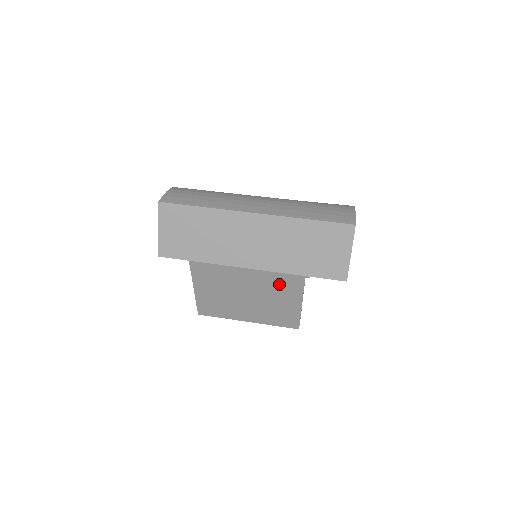
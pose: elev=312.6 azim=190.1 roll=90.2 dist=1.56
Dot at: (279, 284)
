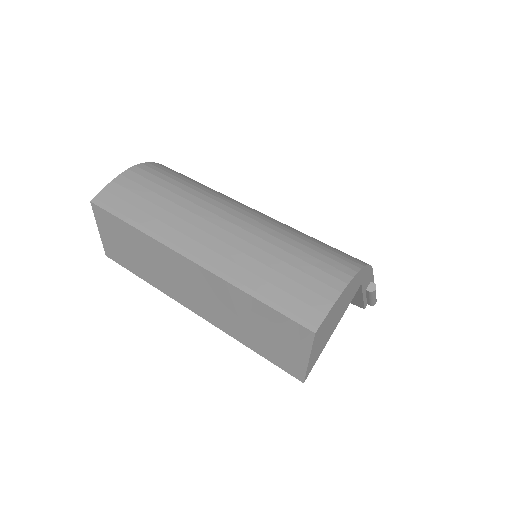
Dot at: occluded
